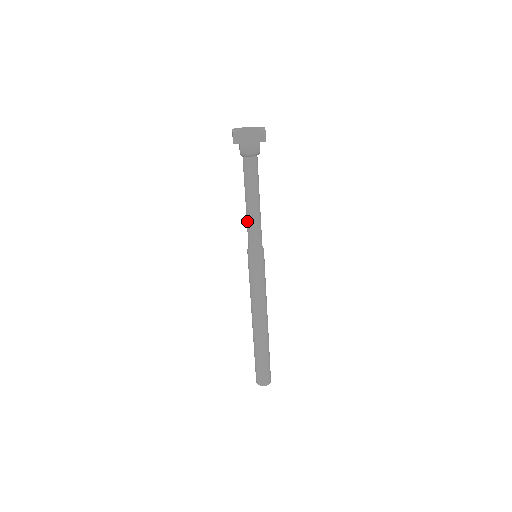
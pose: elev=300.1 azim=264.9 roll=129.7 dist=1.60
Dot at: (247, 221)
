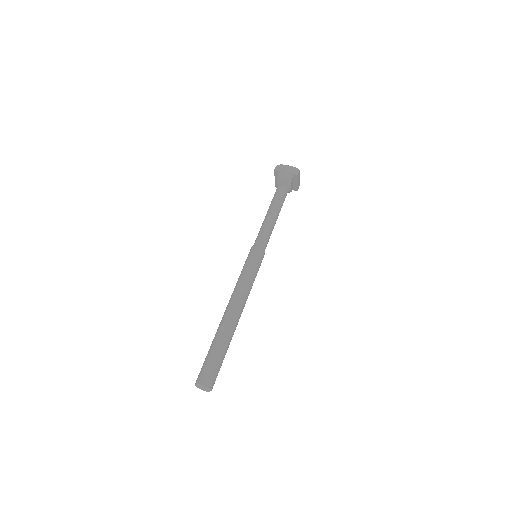
Dot at: (261, 226)
